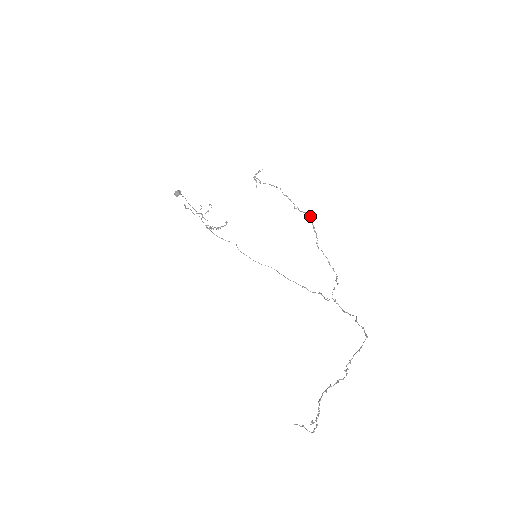
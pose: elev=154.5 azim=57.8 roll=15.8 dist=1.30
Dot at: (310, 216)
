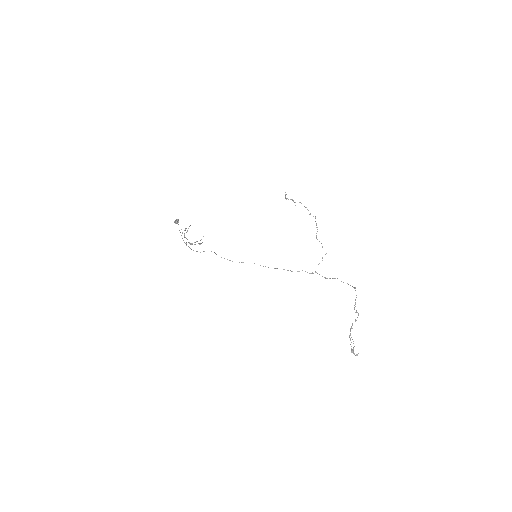
Dot at: (315, 218)
